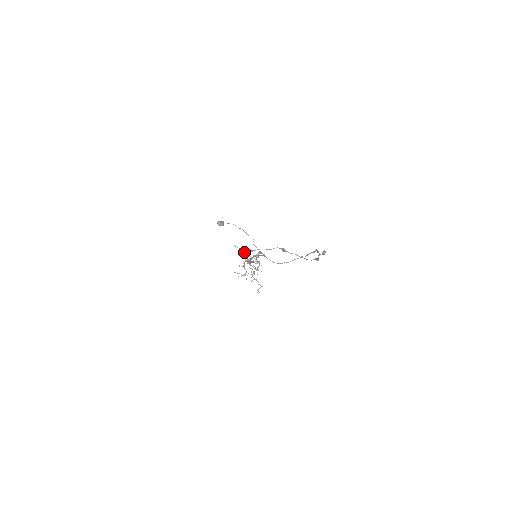
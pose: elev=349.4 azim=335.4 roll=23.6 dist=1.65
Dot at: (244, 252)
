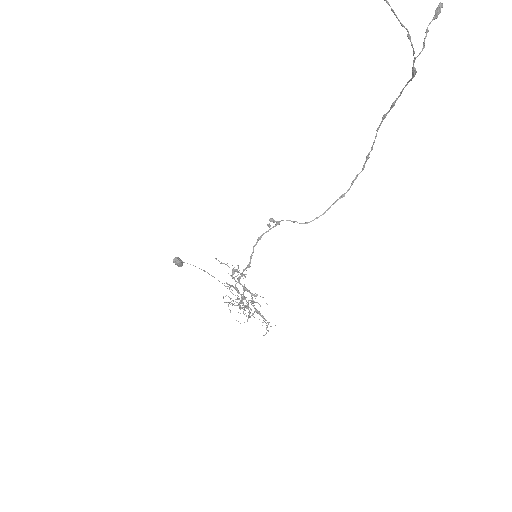
Dot at: occluded
